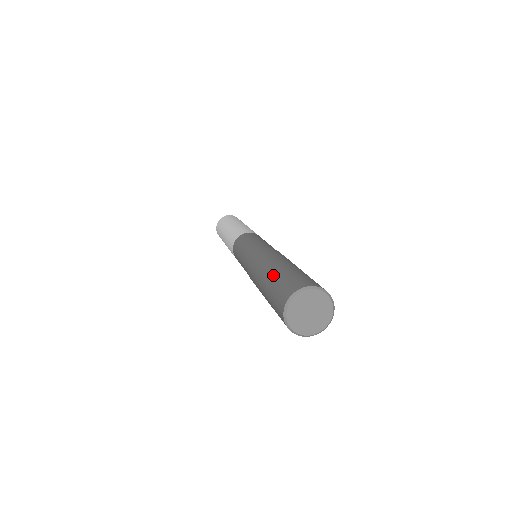
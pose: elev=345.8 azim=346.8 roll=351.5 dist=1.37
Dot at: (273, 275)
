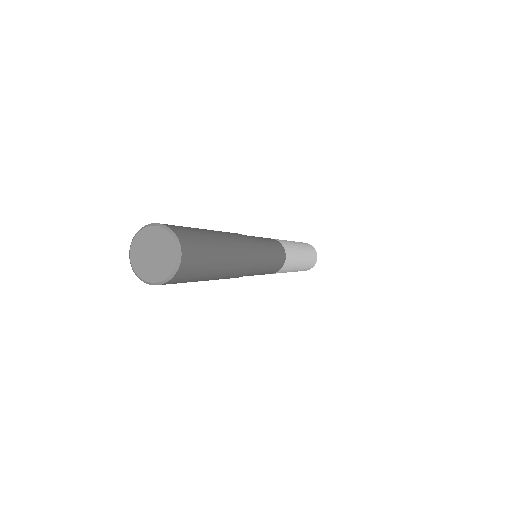
Dot at: occluded
